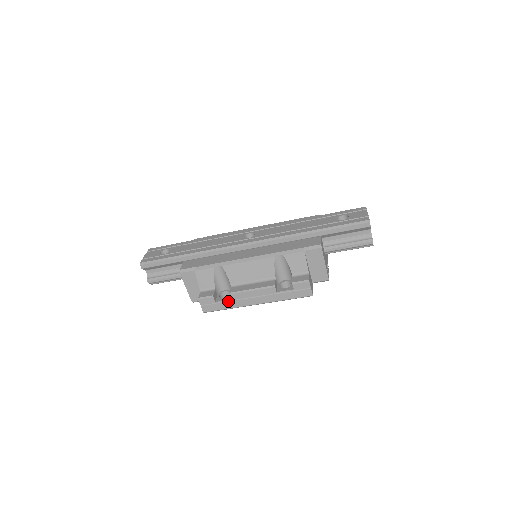
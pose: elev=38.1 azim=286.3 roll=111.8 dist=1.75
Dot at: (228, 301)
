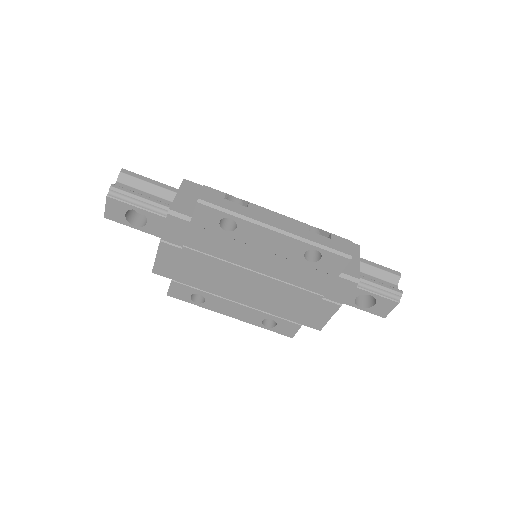
Dot at: (242, 206)
